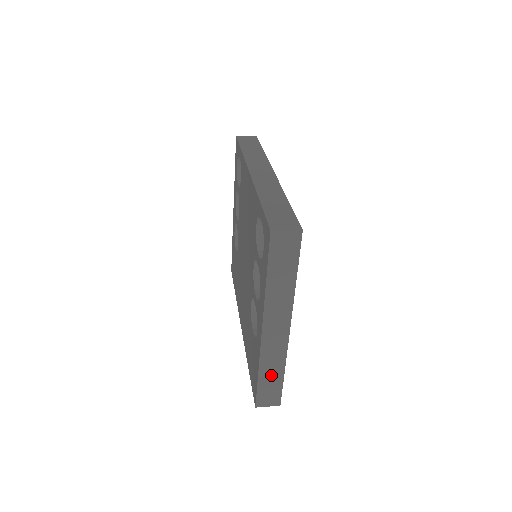
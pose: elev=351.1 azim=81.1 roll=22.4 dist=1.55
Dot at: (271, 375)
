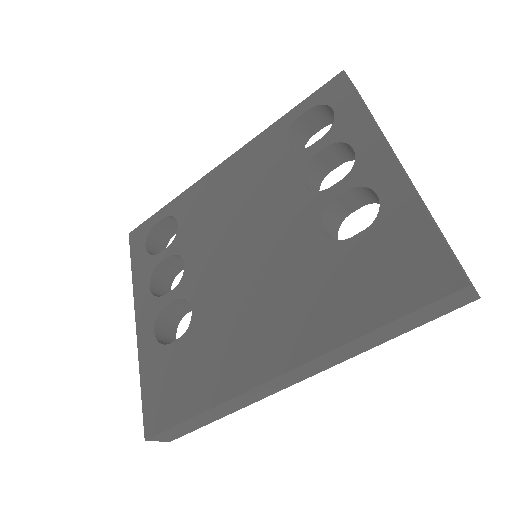
Dot at: (439, 230)
